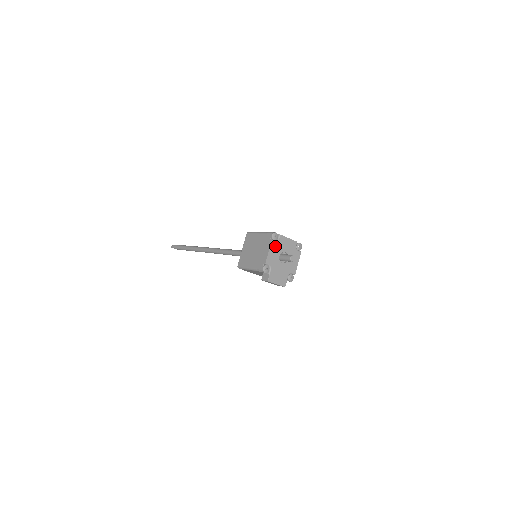
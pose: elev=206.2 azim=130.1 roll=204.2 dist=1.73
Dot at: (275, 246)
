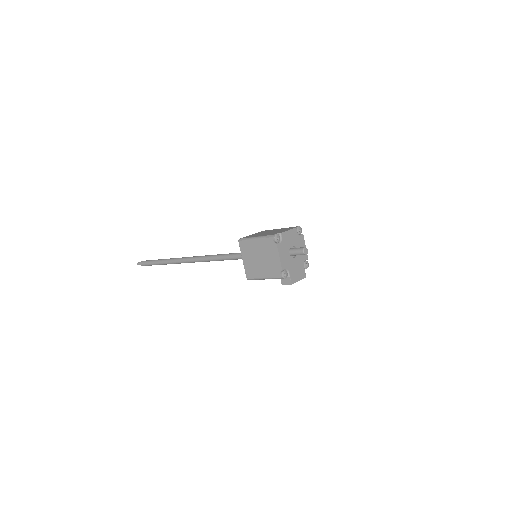
Dot at: (282, 247)
